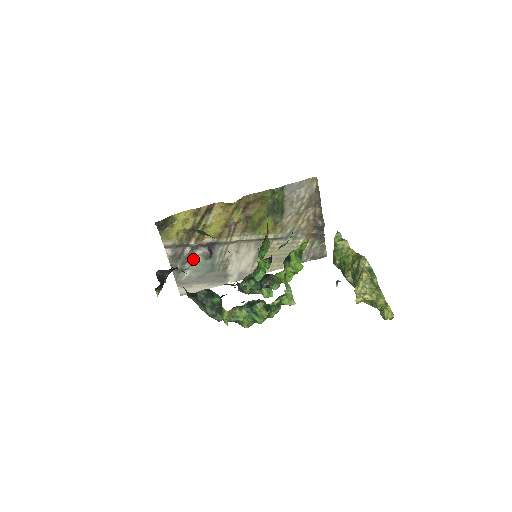
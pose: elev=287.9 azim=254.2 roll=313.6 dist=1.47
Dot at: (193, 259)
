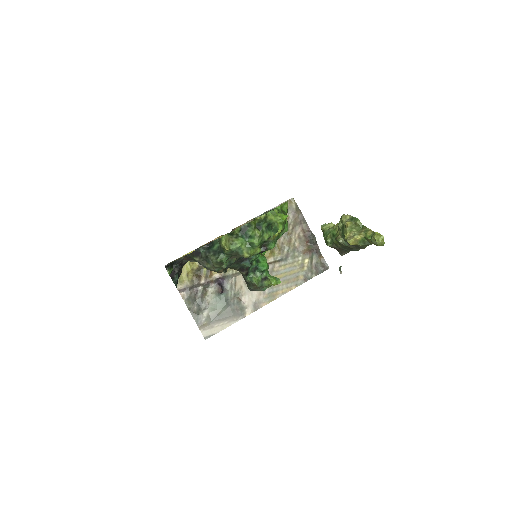
Dot at: (207, 298)
